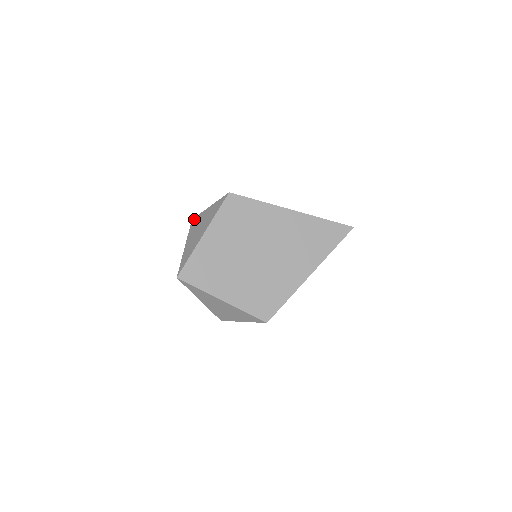
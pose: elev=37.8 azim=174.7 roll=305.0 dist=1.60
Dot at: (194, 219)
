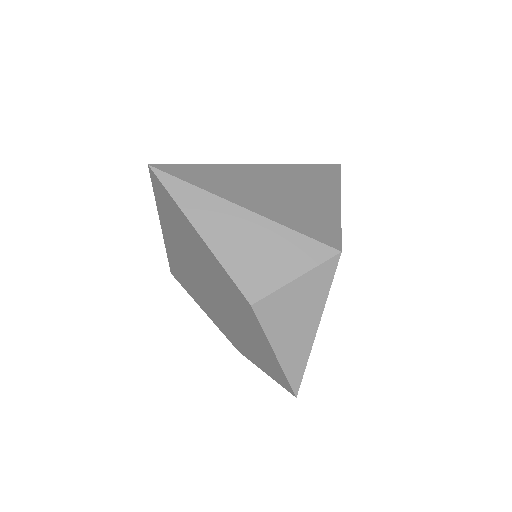
Dot at: (261, 305)
